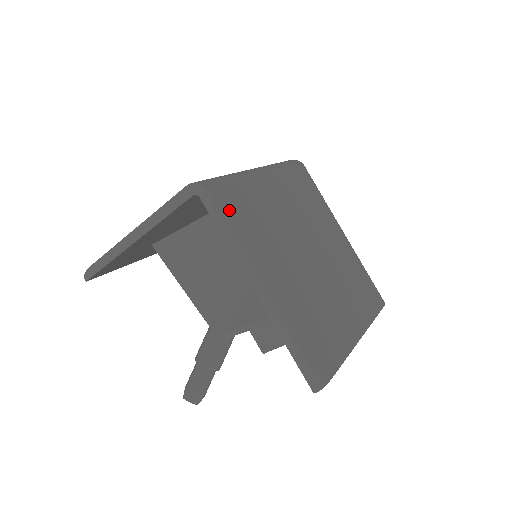
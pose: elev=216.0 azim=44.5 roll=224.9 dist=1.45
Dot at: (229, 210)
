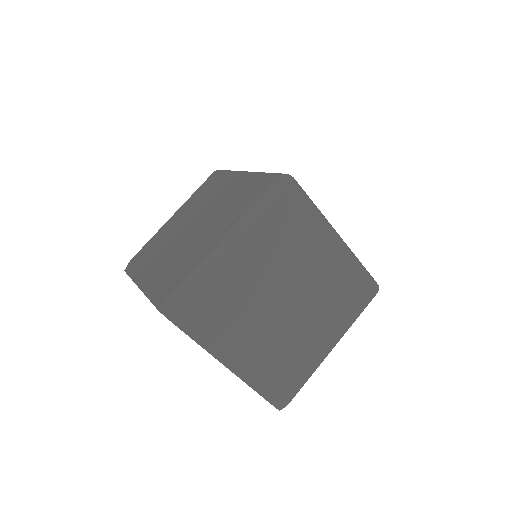
Dot at: (194, 324)
